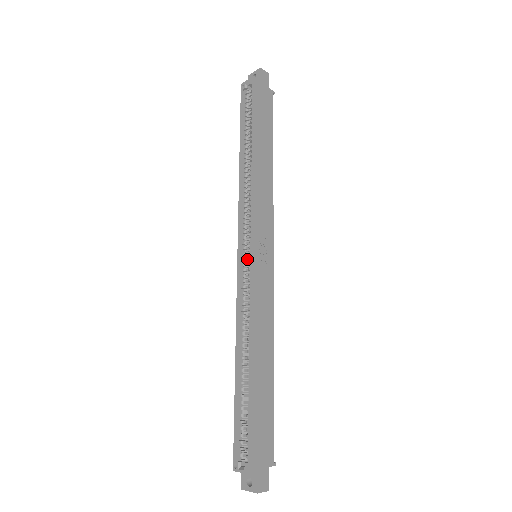
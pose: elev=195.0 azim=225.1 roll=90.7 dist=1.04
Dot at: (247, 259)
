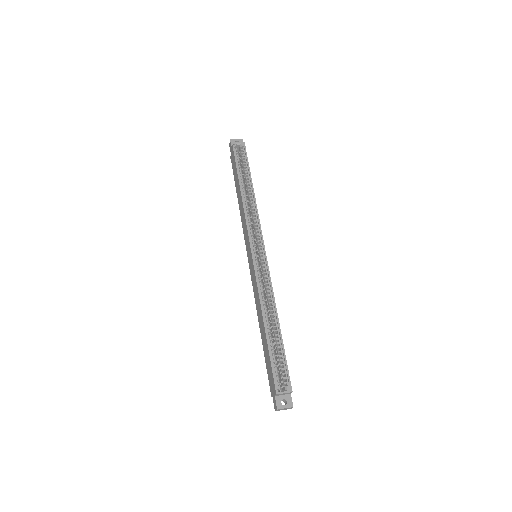
Dot at: occluded
